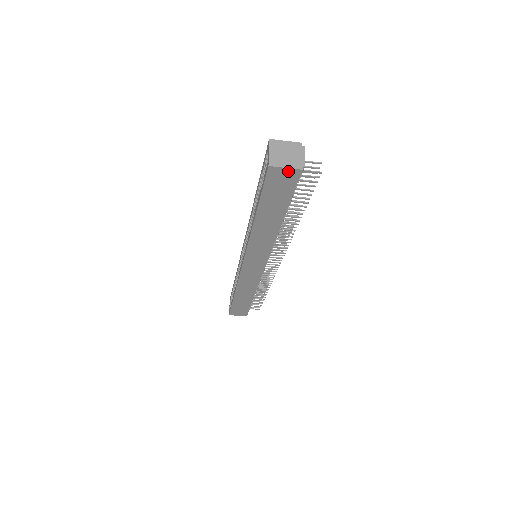
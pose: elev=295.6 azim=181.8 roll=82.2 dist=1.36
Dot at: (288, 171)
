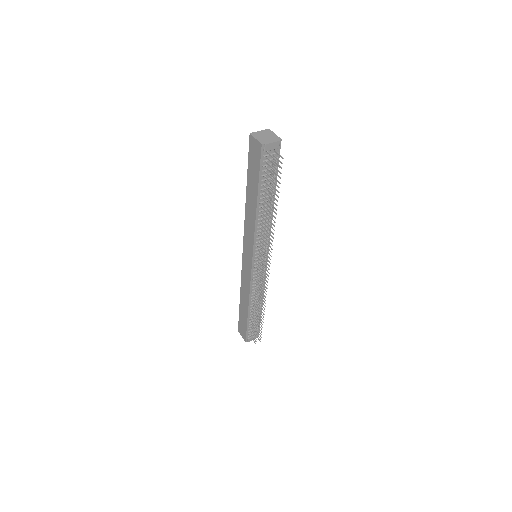
Dot at: (257, 143)
